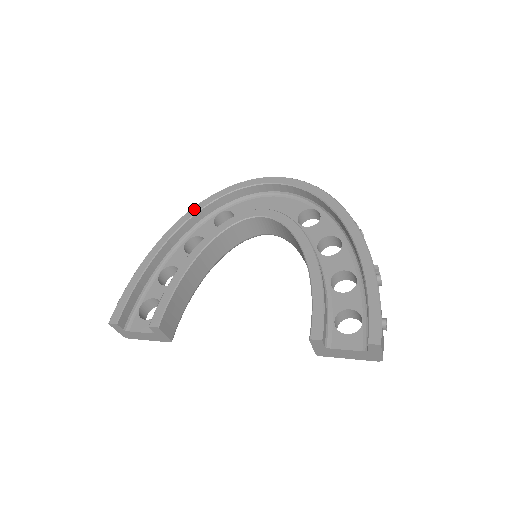
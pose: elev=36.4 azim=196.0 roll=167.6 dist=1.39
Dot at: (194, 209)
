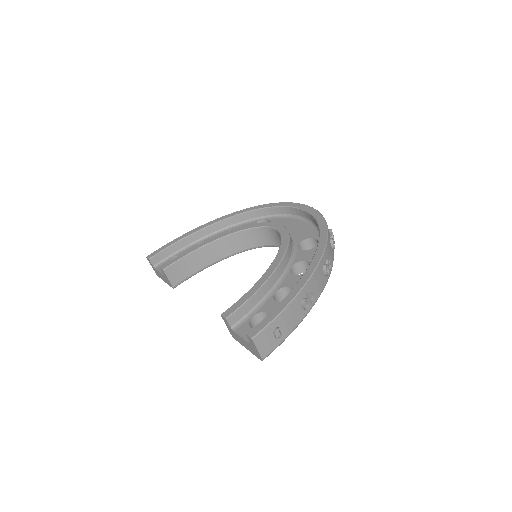
Dot at: (246, 209)
